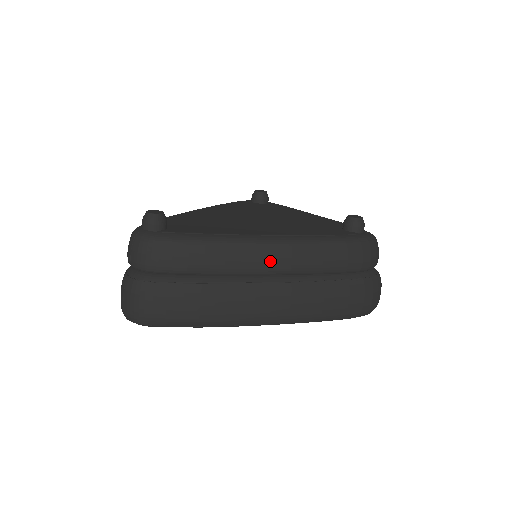
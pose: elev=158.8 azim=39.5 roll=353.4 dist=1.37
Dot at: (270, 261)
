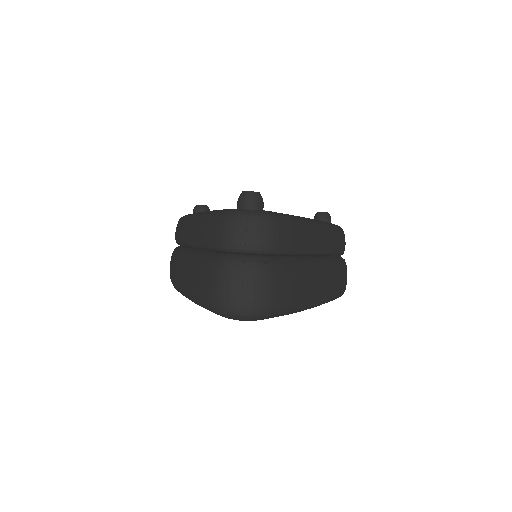
Dot at: (325, 241)
